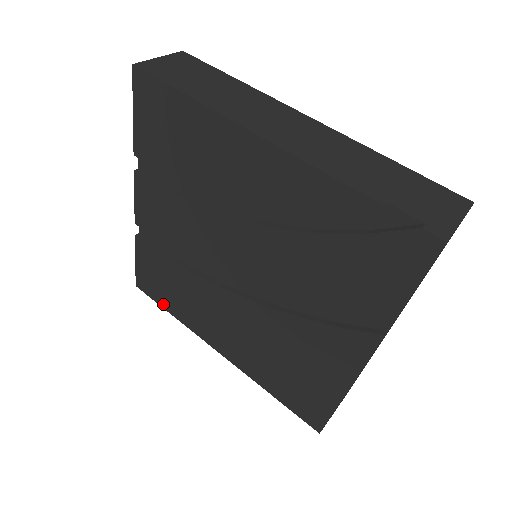
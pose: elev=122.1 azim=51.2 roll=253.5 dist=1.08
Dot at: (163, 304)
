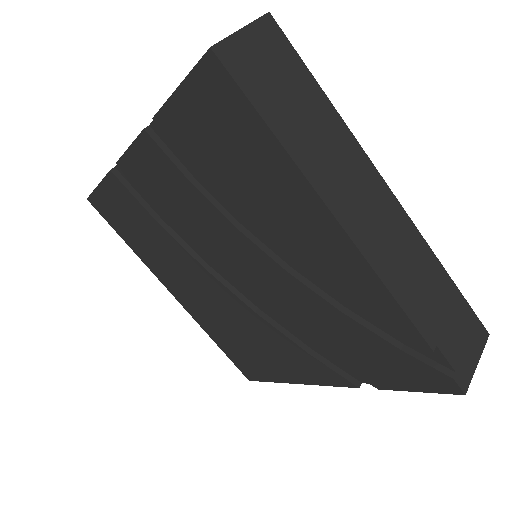
Dot at: (120, 232)
